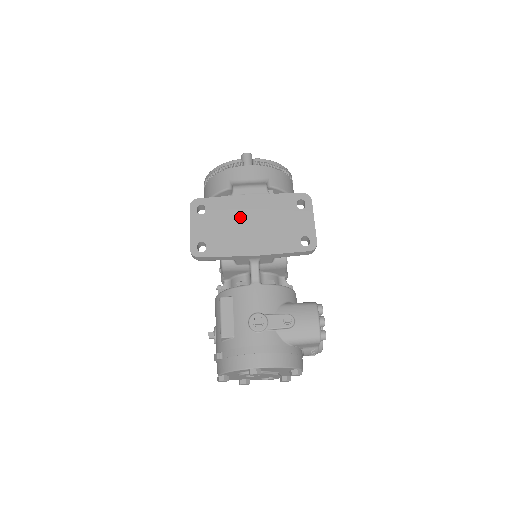
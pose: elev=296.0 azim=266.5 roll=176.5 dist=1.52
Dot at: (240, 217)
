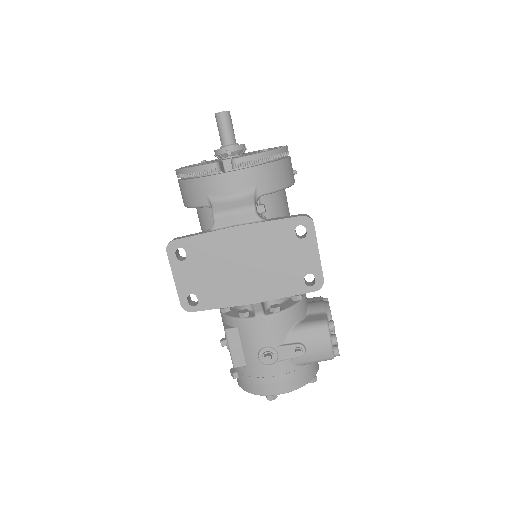
Dot at: (229, 259)
